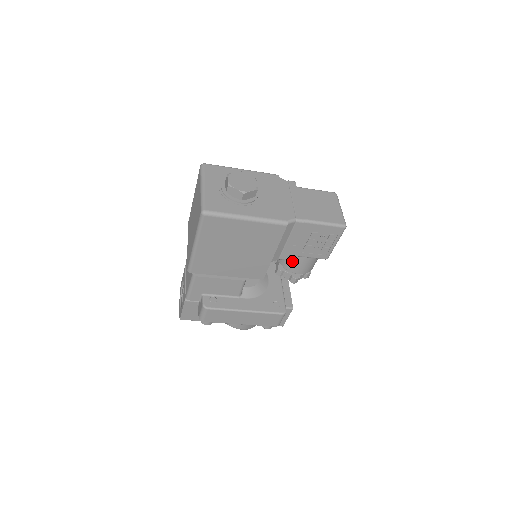
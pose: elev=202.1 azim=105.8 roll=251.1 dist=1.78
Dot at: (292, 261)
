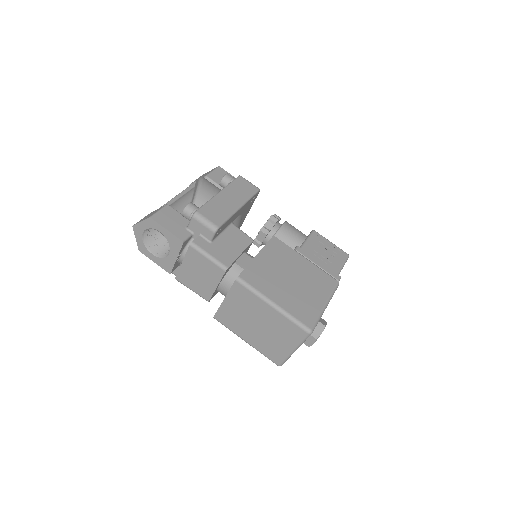
Dot at: occluded
